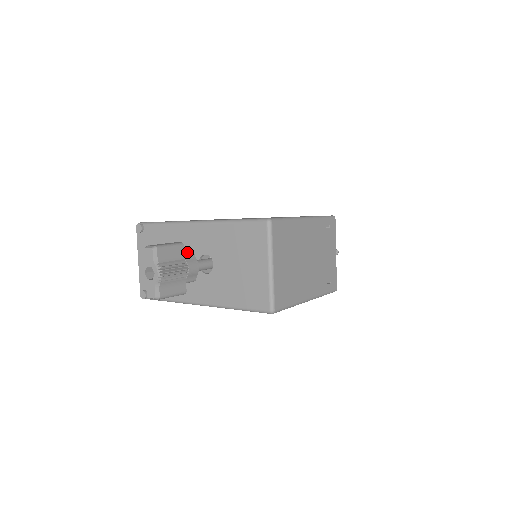
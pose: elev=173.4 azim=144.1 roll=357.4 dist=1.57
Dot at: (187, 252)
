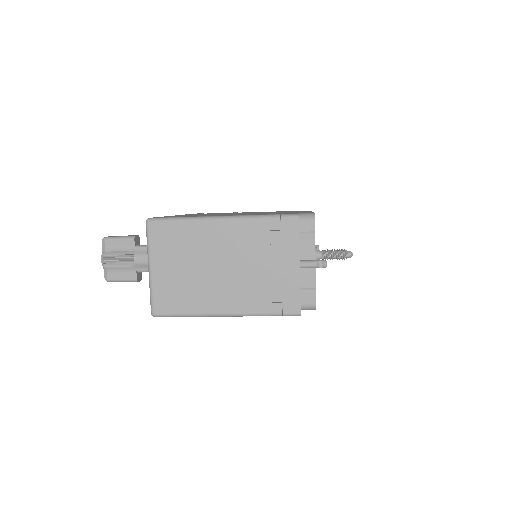
Dot at: (145, 245)
